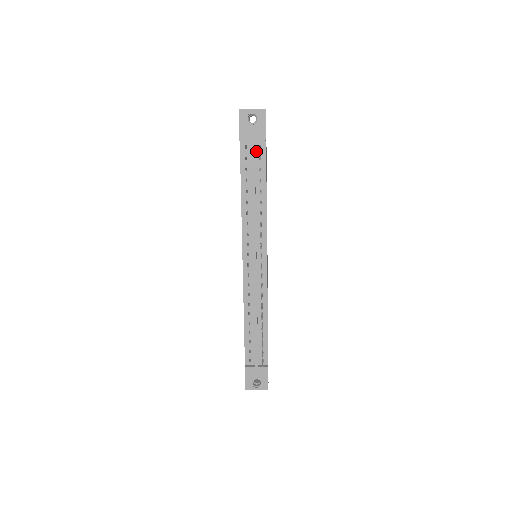
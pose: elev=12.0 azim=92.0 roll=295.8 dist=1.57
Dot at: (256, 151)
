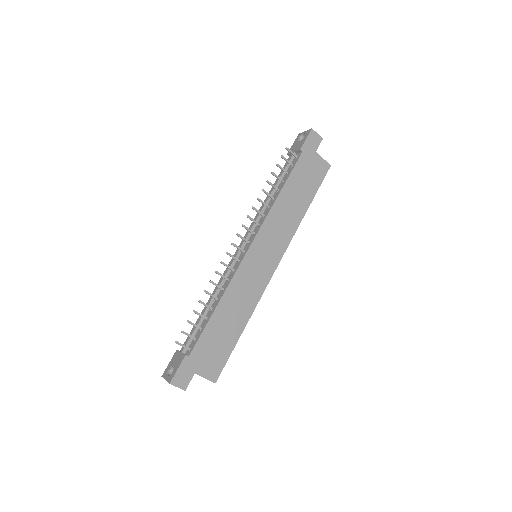
Dot at: (293, 161)
